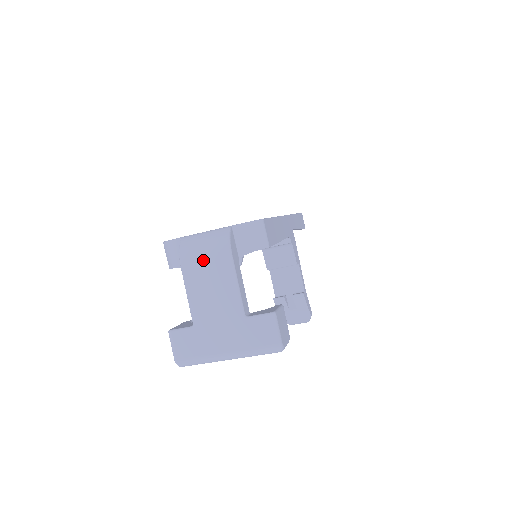
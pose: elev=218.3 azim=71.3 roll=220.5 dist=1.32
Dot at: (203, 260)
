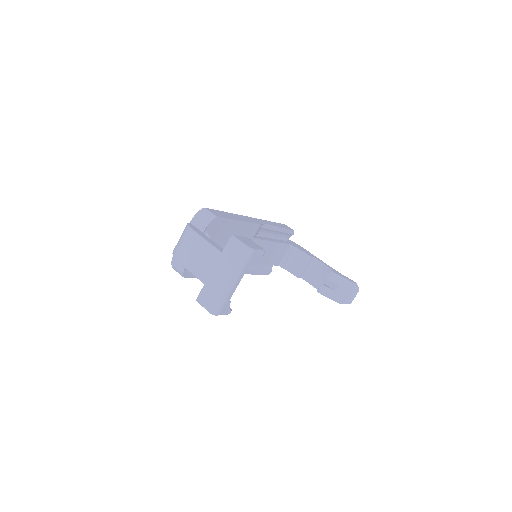
Dot at: (184, 247)
